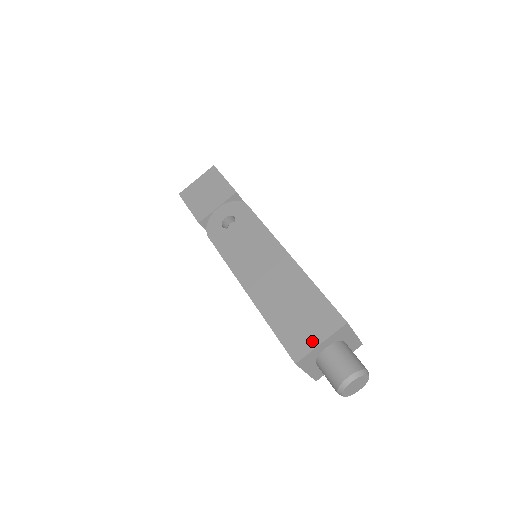
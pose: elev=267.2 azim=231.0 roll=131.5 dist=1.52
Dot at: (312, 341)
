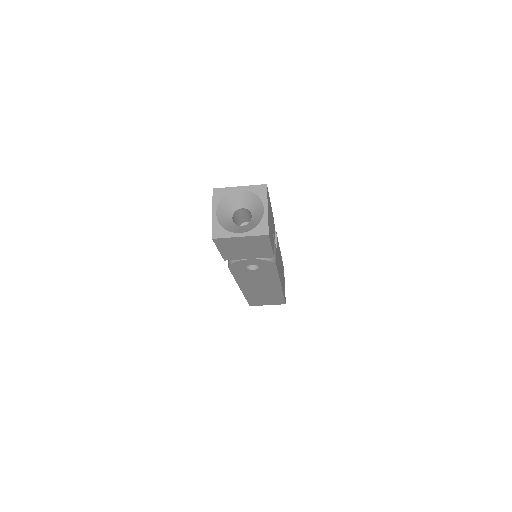
Dot at: occluded
